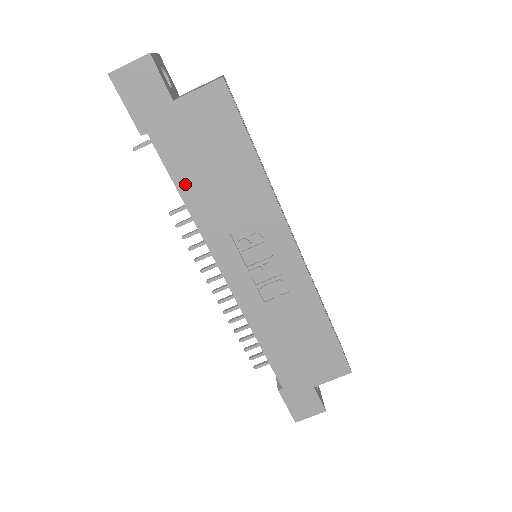
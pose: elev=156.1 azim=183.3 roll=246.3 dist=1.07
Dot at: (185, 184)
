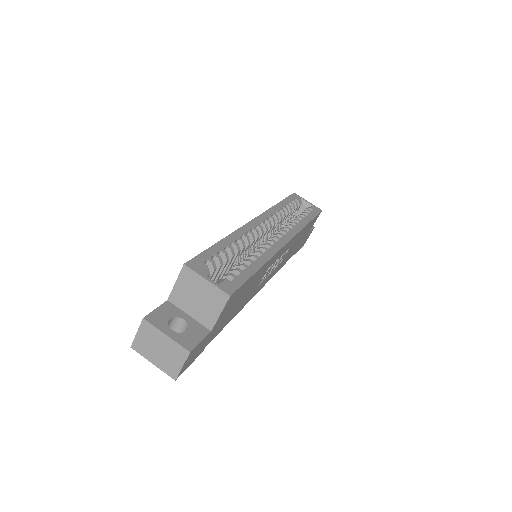
Dot at: (231, 318)
